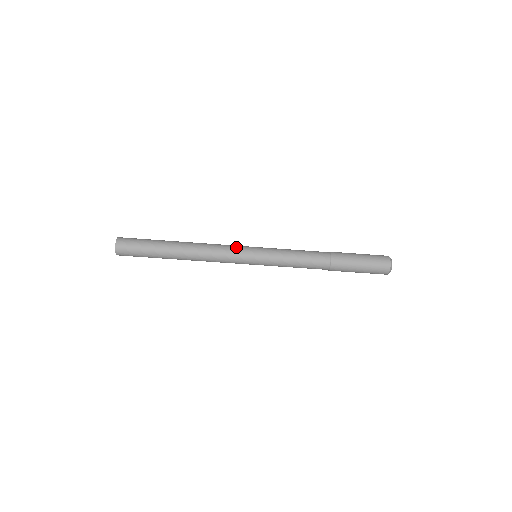
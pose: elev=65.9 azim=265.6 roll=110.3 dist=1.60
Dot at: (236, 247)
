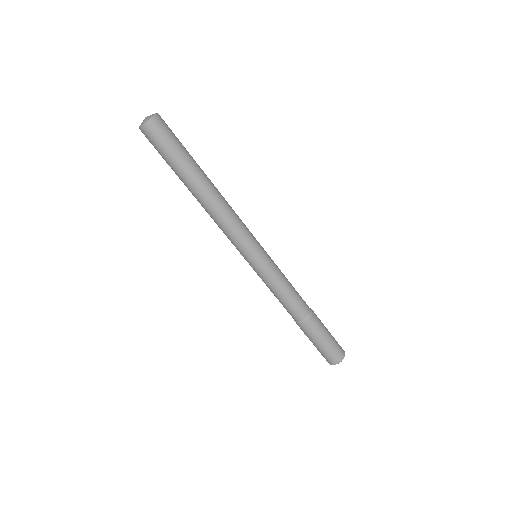
Dot at: (250, 234)
